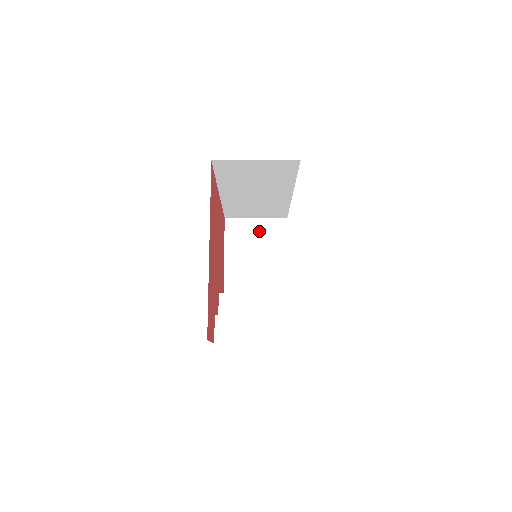
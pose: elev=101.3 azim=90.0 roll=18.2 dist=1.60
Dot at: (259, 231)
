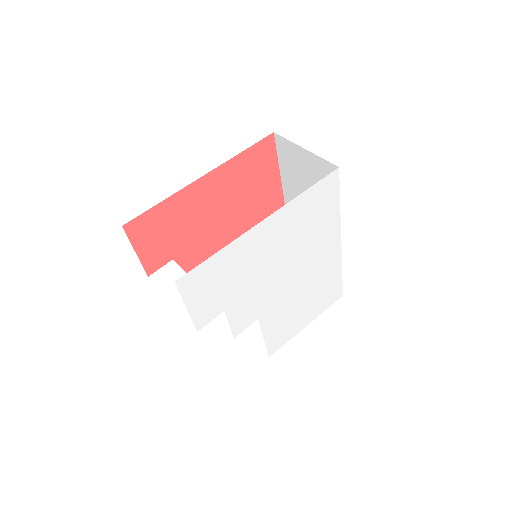
Dot at: occluded
